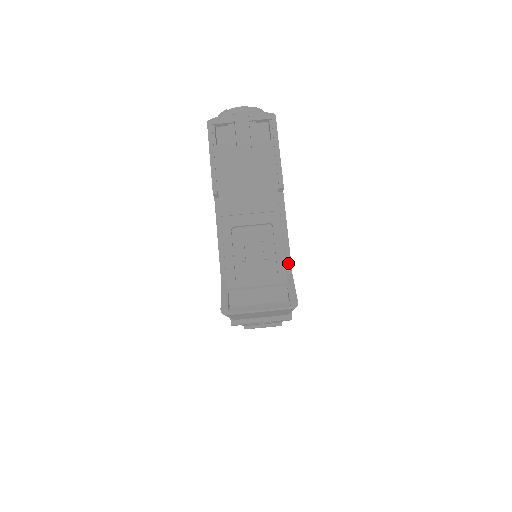
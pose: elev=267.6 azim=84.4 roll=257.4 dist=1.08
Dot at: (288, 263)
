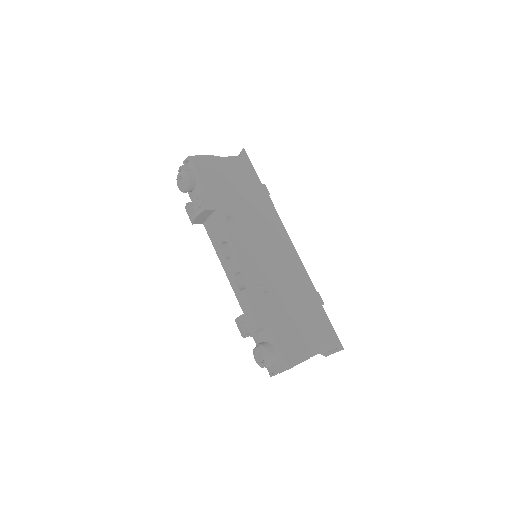
Dot at: (327, 344)
